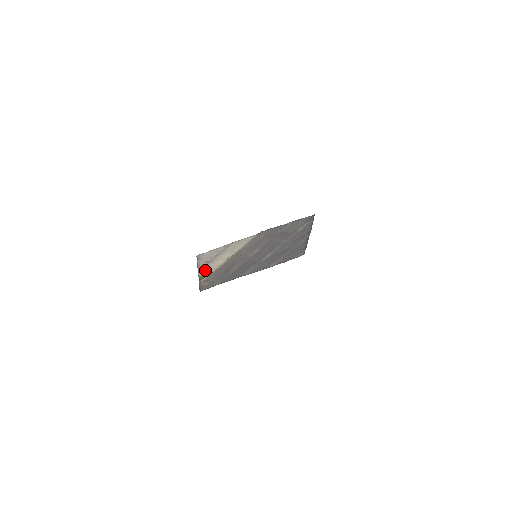
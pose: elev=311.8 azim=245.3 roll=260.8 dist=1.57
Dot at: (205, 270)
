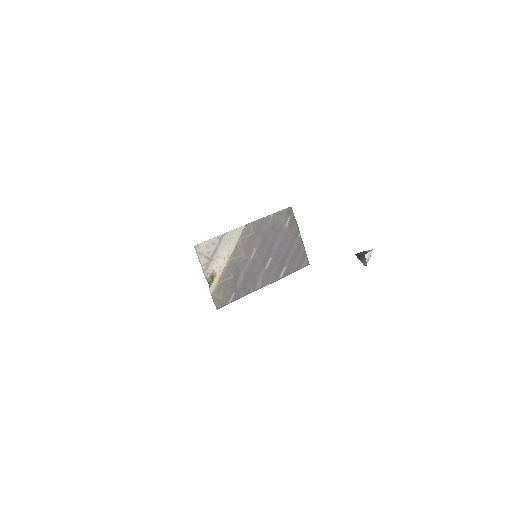
Dot at: (210, 271)
